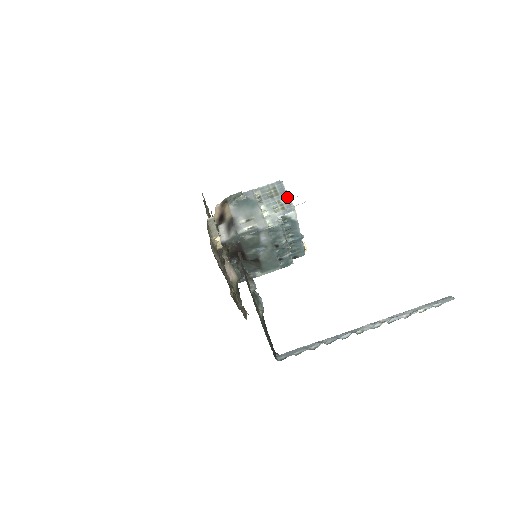
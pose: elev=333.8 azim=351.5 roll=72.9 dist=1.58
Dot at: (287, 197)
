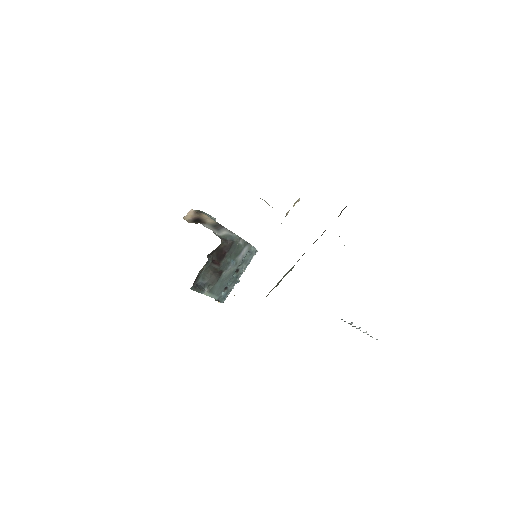
Dot at: occluded
